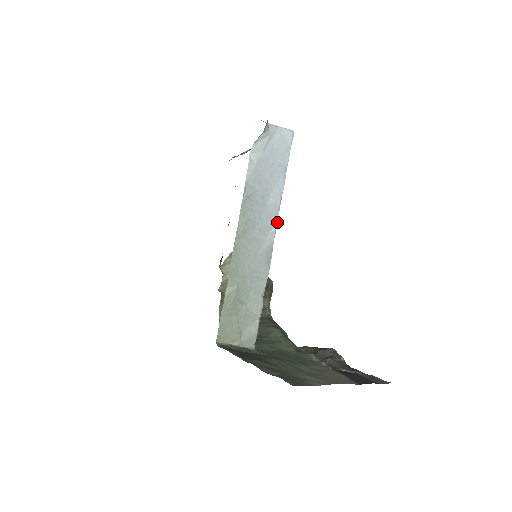
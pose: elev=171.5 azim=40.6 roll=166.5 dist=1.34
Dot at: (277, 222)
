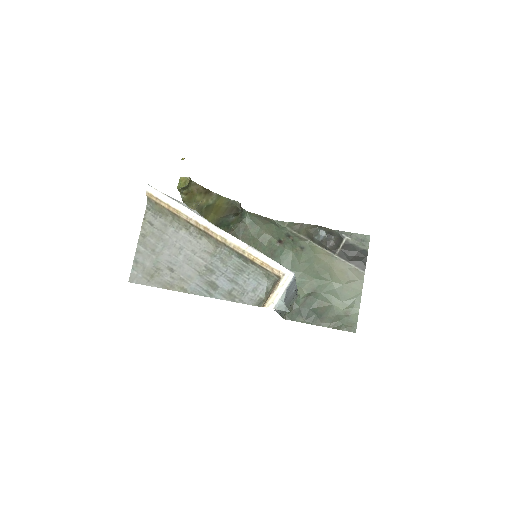
Dot at: (296, 285)
